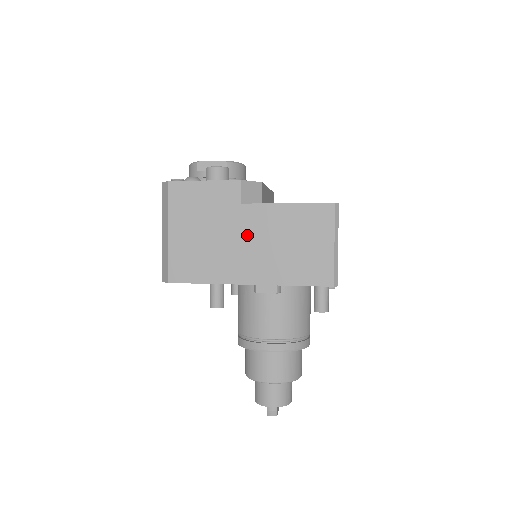
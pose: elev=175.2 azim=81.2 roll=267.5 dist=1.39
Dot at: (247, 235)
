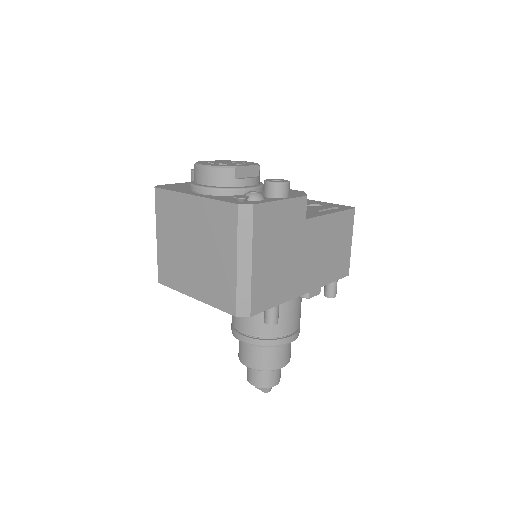
Dot at: (308, 248)
